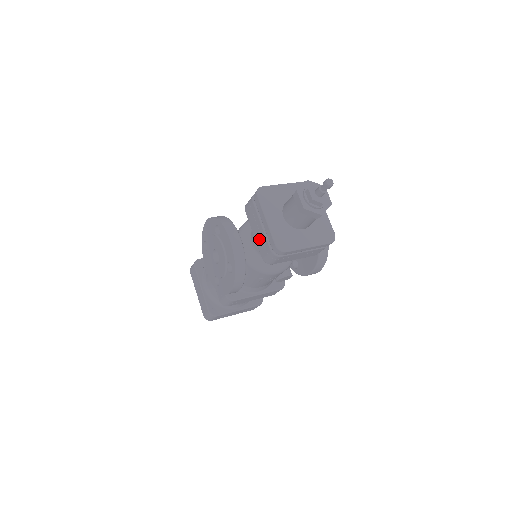
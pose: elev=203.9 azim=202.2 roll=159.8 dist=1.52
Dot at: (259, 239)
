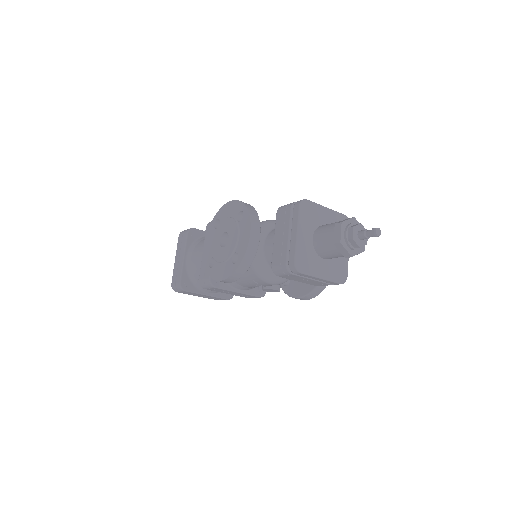
Dot at: (278, 246)
